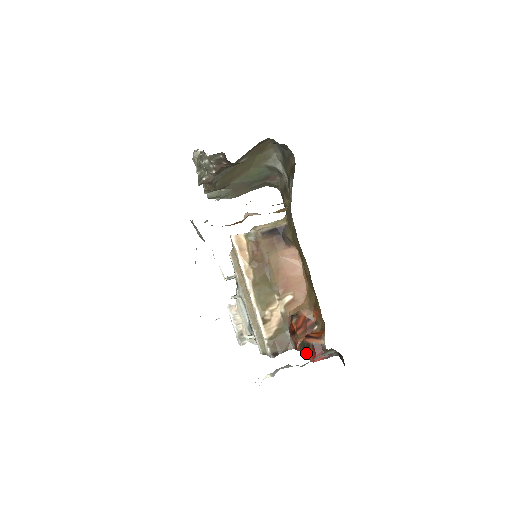
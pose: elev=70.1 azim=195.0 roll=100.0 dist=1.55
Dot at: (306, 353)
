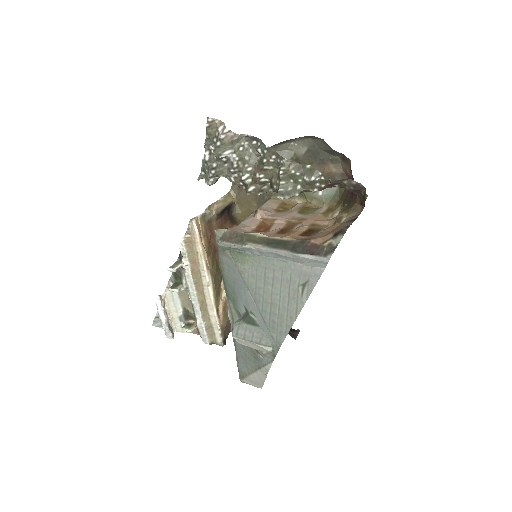
Dot at: occluded
